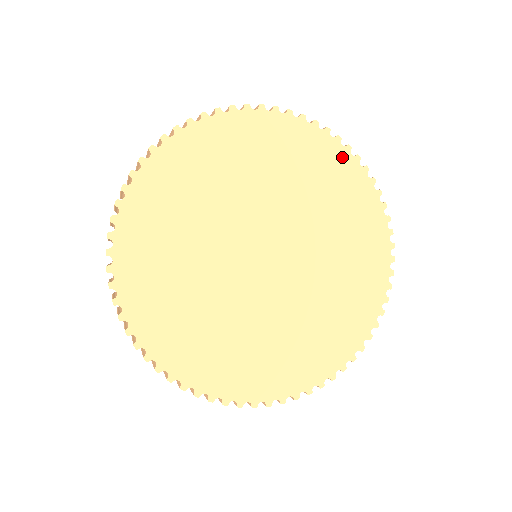
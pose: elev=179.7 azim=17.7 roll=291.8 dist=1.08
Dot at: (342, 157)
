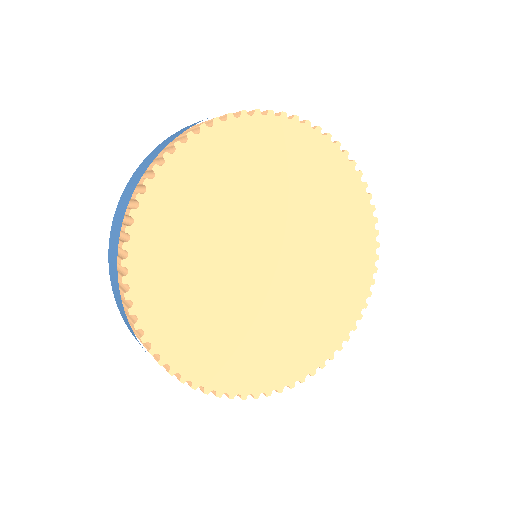
Dot at: (234, 130)
